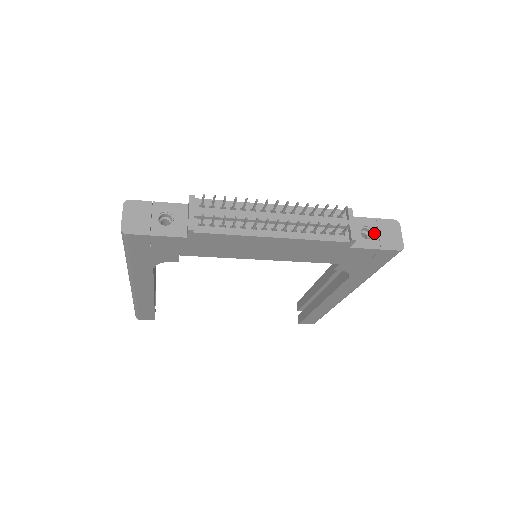
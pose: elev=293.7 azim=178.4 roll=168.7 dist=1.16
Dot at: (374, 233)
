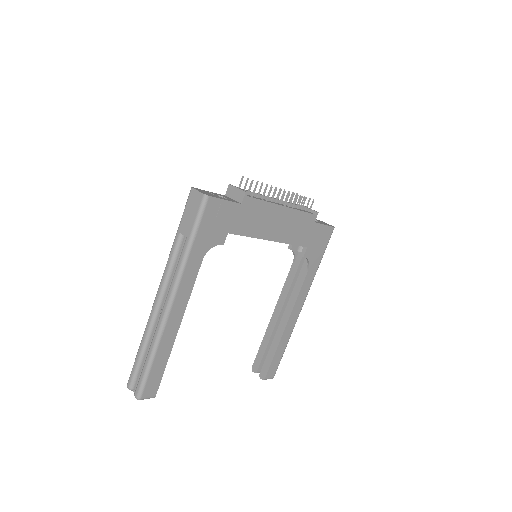
Dot at: (317, 221)
